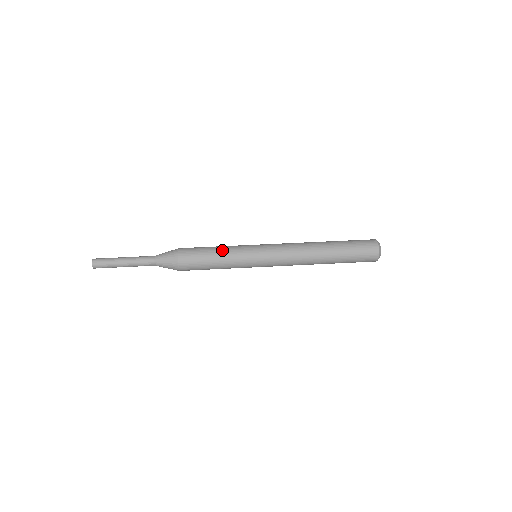
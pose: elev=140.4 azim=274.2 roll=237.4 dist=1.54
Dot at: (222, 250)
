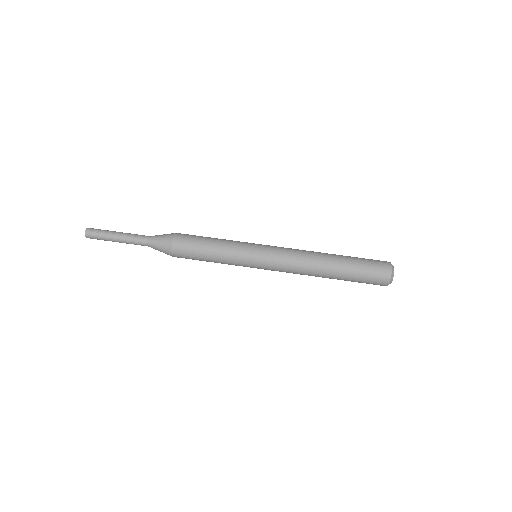
Dot at: (218, 258)
